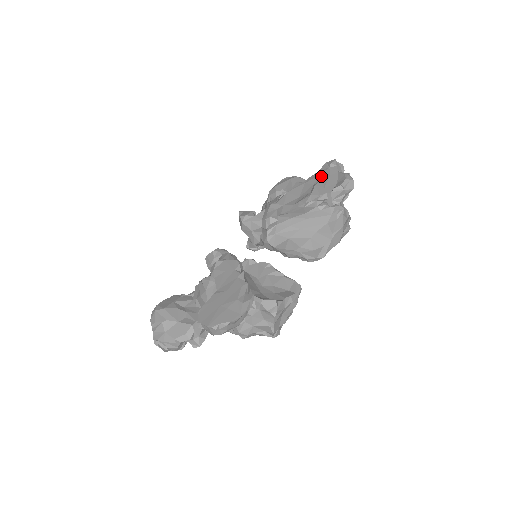
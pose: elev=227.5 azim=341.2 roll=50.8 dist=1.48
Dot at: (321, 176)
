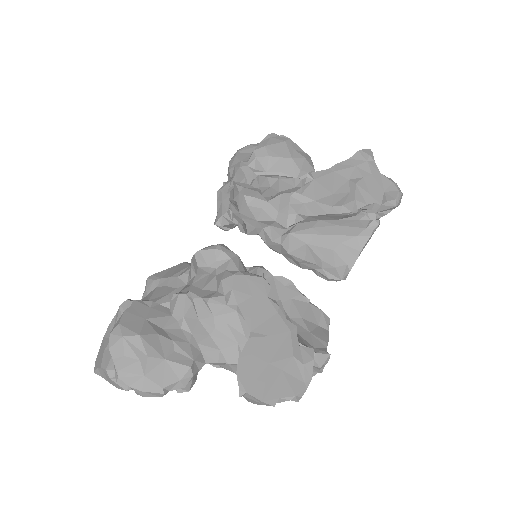
Dot at: (358, 170)
